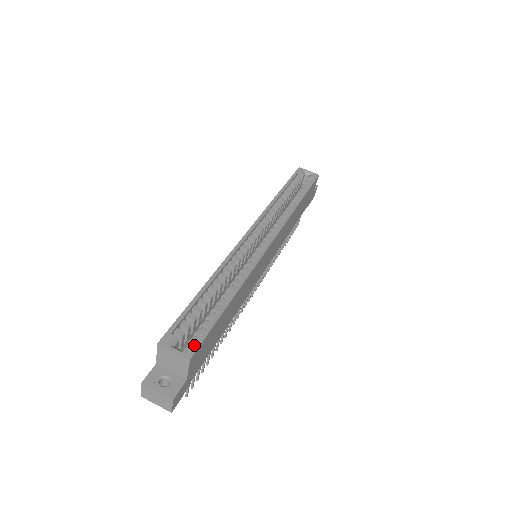
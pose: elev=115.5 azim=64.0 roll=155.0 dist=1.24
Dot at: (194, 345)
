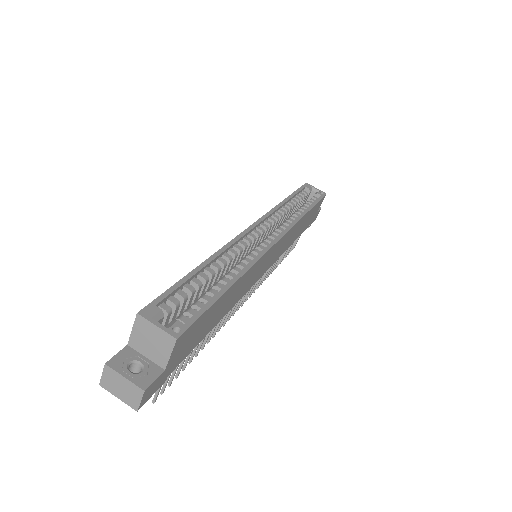
Dot at: (183, 324)
